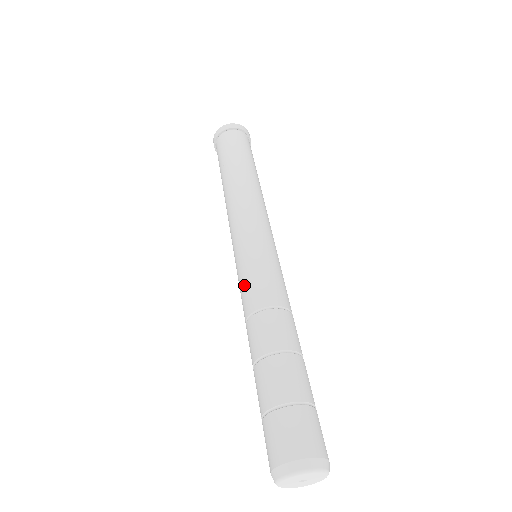
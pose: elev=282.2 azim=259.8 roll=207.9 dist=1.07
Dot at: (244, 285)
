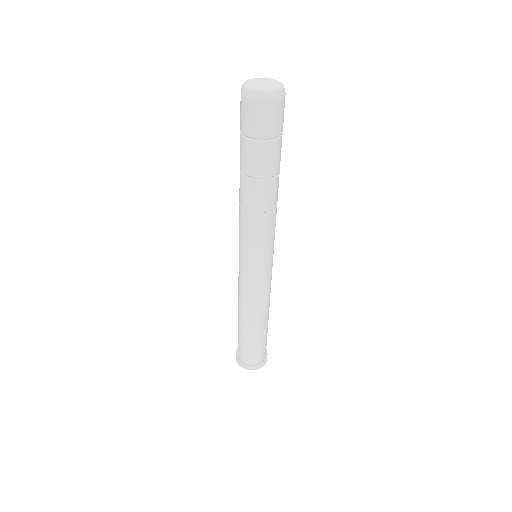
Dot at: (240, 231)
